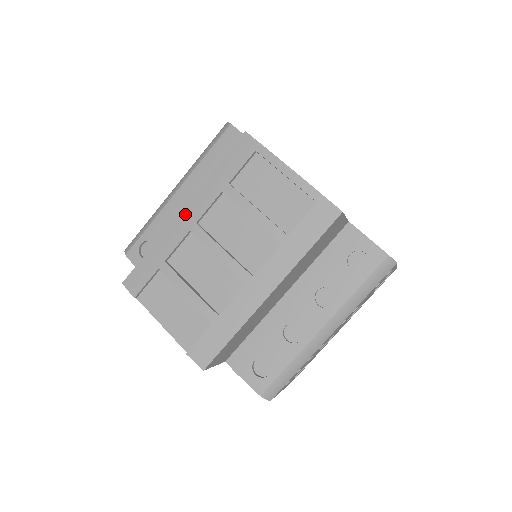
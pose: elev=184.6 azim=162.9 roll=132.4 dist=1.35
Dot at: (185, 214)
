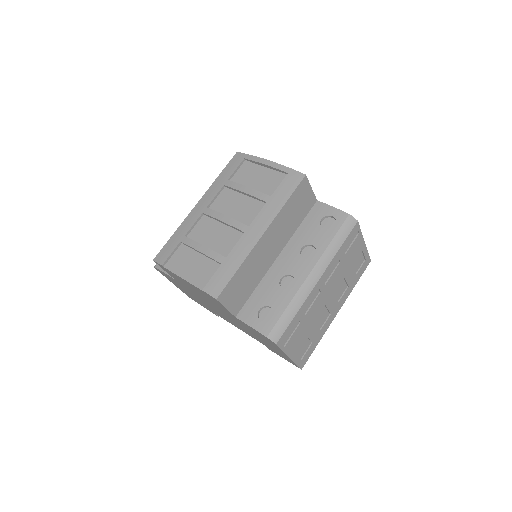
Dot at: (199, 205)
